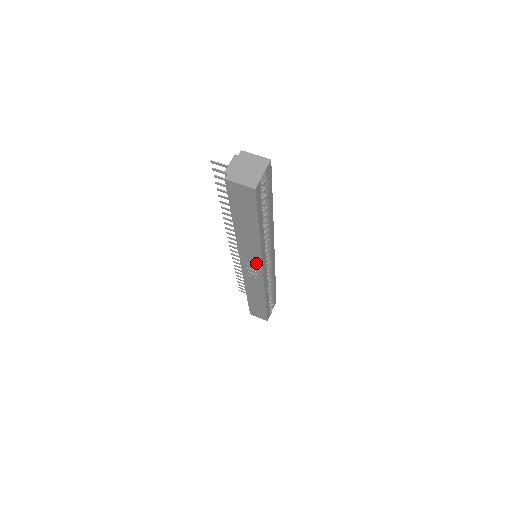
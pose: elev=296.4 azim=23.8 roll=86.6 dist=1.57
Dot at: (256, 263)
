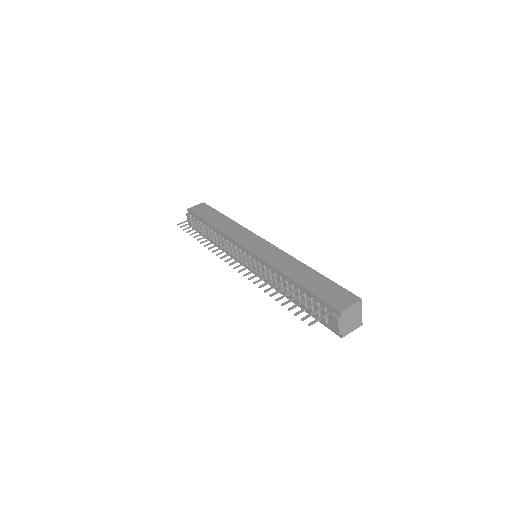
Dot at: occluded
